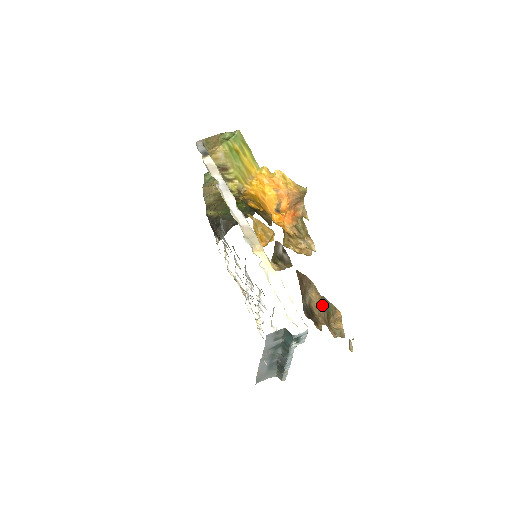
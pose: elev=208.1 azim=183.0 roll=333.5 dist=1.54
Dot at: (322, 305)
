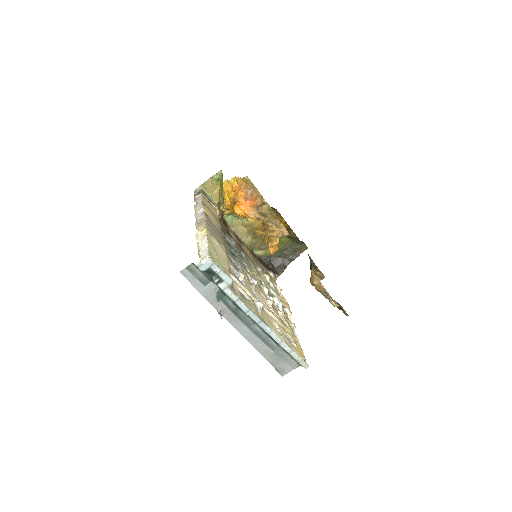
Dot at: occluded
